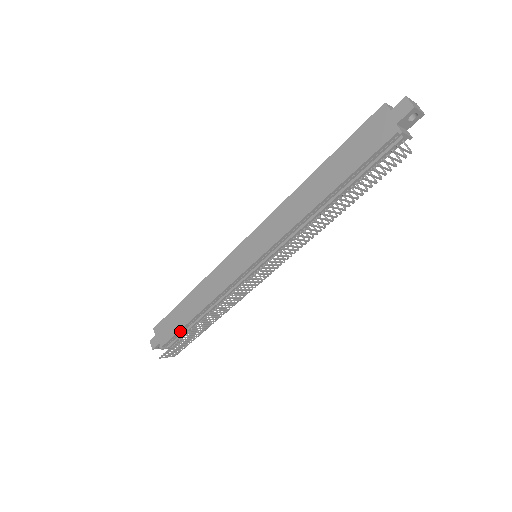
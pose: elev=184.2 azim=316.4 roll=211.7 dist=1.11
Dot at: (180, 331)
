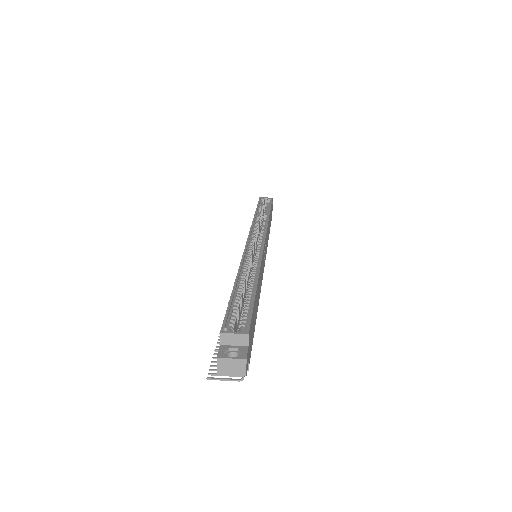
Dot at: occluded
